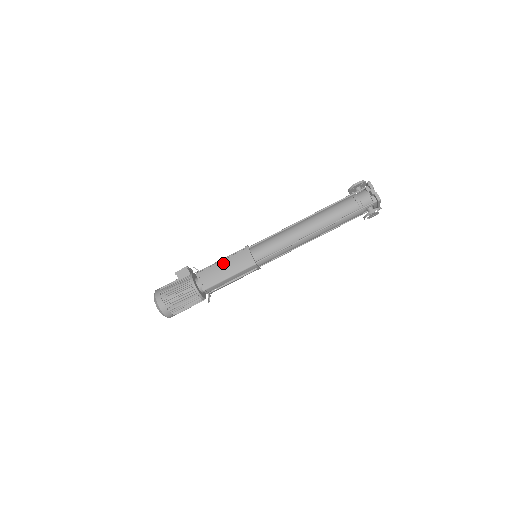
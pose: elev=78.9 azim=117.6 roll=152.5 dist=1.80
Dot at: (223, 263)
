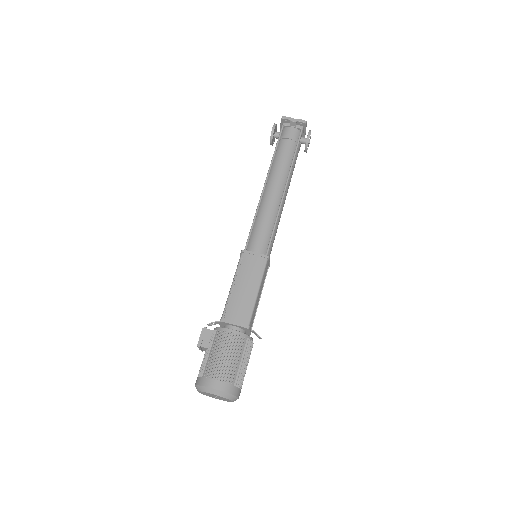
Dot at: (238, 285)
